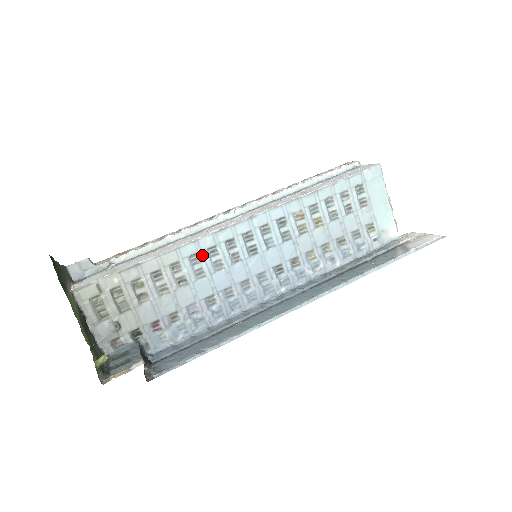
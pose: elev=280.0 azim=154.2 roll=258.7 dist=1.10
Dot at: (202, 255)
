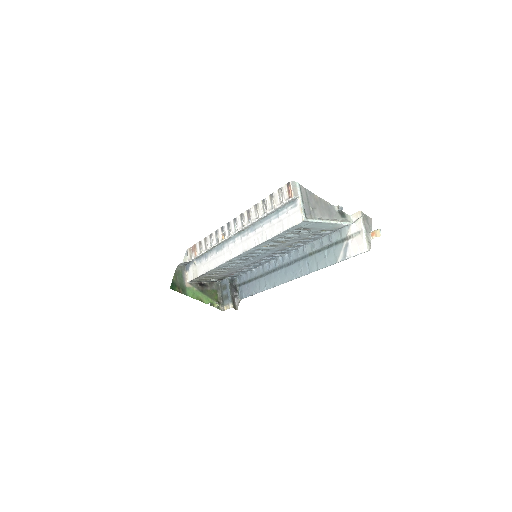
Dot at: (228, 265)
